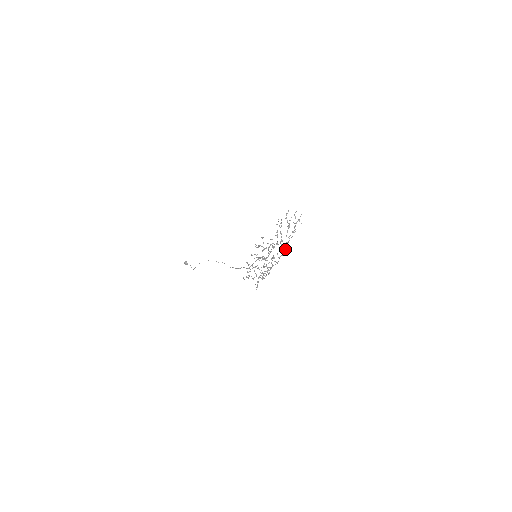
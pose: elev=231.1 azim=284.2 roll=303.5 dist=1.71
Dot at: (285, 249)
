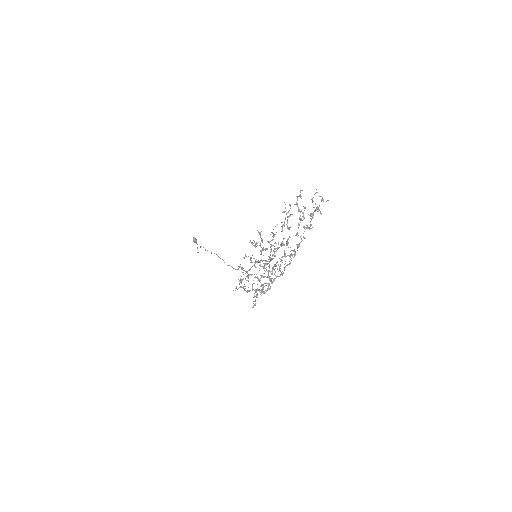
Dot at: (294, 255)
